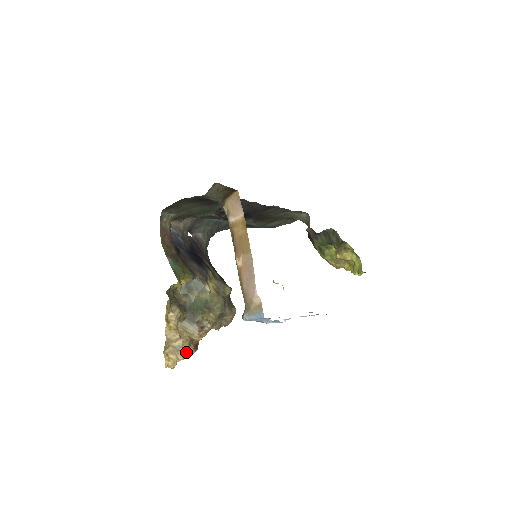
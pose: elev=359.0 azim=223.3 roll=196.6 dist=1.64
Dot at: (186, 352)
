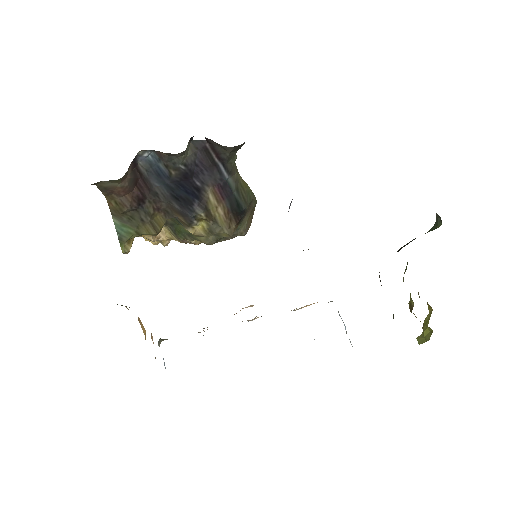
Dot at: occluded
